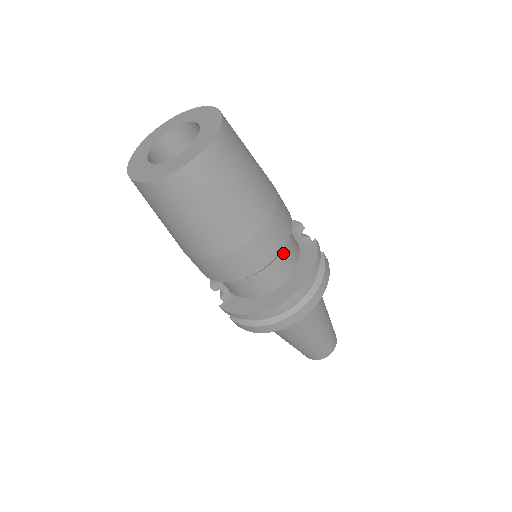
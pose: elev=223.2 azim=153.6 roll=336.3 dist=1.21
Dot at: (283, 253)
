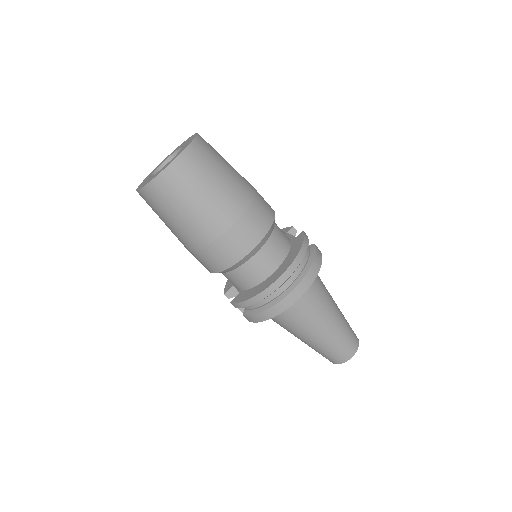
Dot at: (272, 239)
